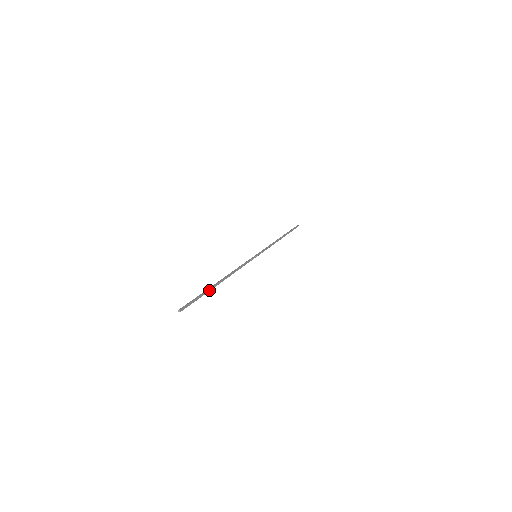
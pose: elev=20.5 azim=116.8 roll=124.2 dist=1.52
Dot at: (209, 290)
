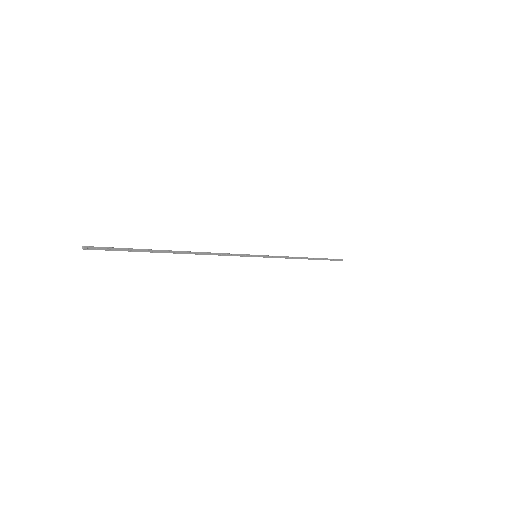
Dot at: (152, 251)
